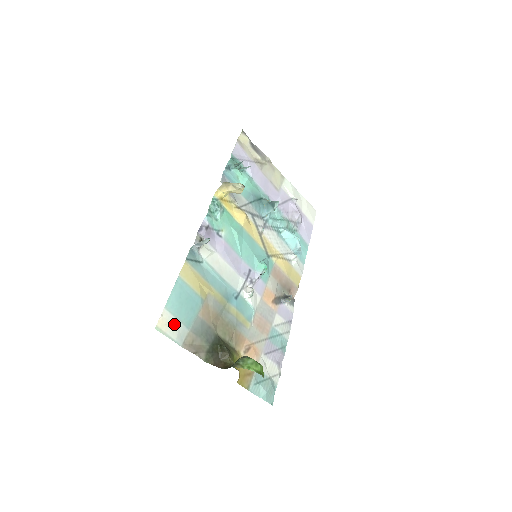
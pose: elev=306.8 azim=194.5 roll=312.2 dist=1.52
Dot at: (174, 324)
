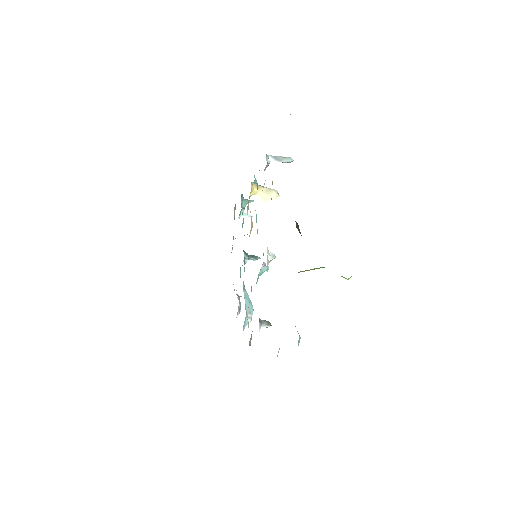
Dot at: occluded
